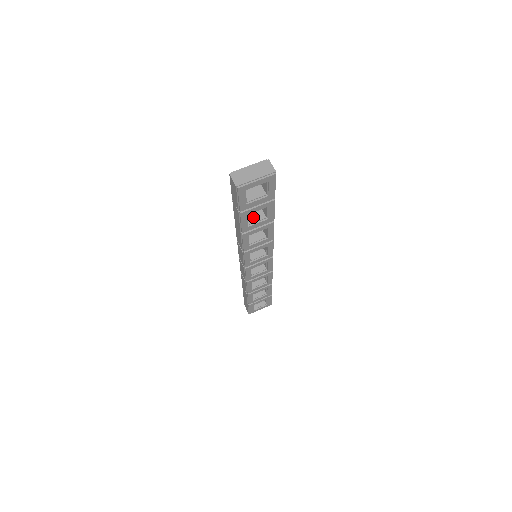
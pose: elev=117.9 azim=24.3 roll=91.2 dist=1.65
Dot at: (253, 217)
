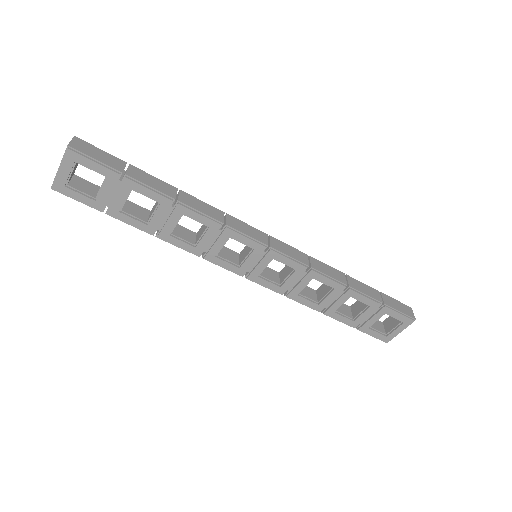
Dot at: (153, 210)
